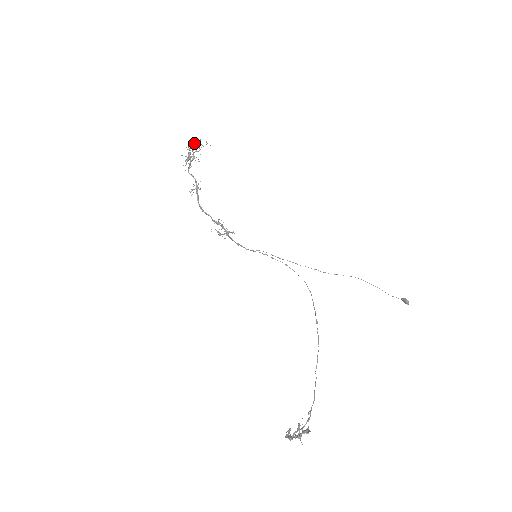
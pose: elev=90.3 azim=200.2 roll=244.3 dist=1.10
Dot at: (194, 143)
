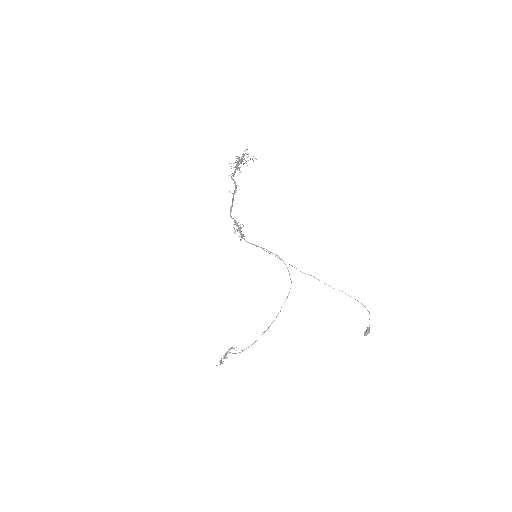
Dot at: (236, 162)
